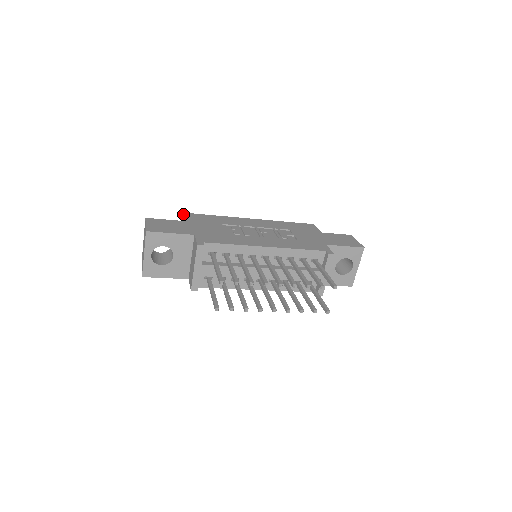
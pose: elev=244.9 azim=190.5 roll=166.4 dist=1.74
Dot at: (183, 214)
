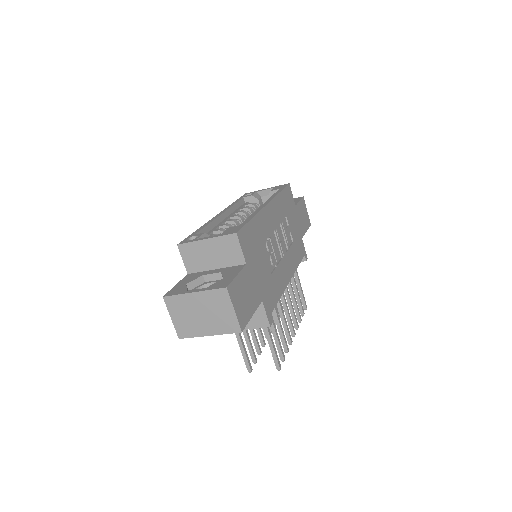
Dot at: (240, 239)
